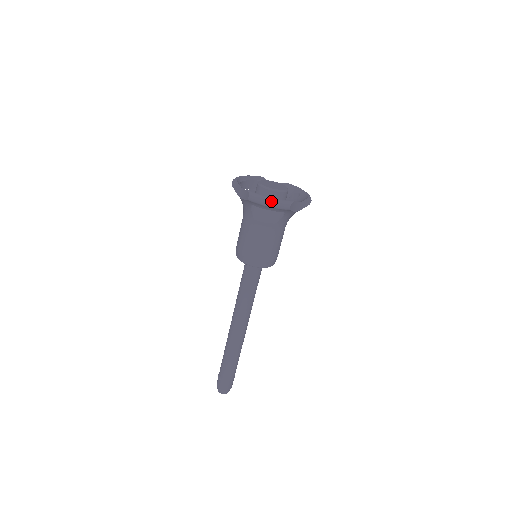
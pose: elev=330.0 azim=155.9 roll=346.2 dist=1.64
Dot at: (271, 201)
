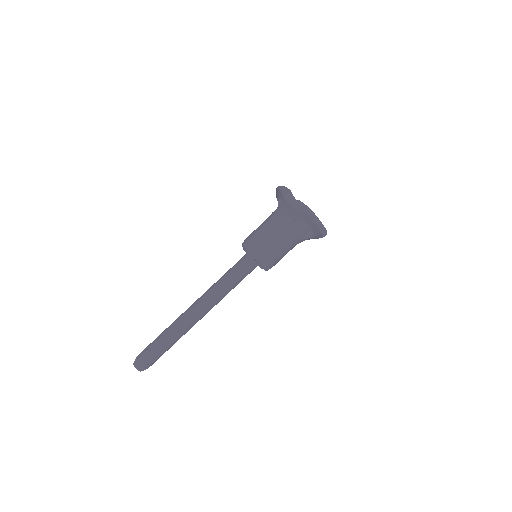
Dot at: (322, 225)
